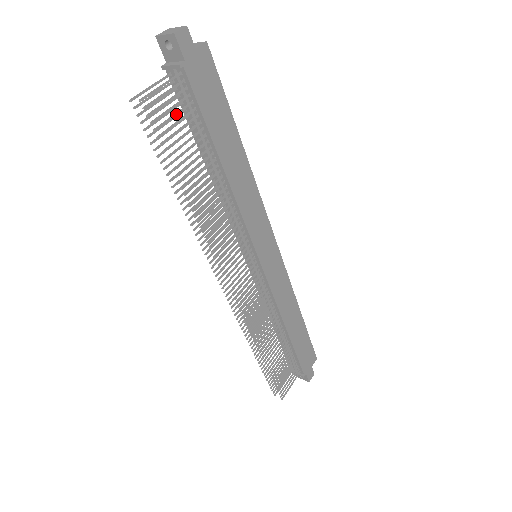
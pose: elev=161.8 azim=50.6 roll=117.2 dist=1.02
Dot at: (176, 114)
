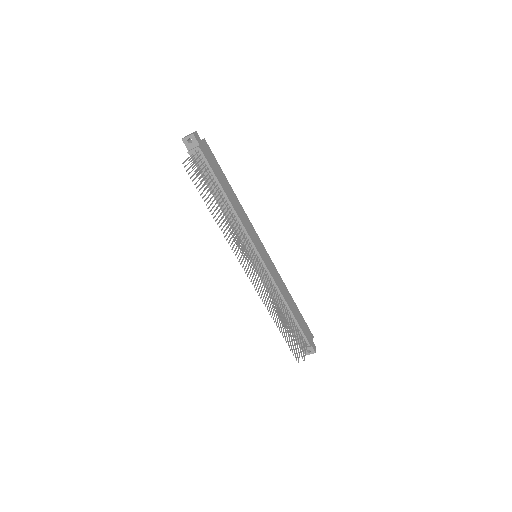
Dot at: (202, 169)
